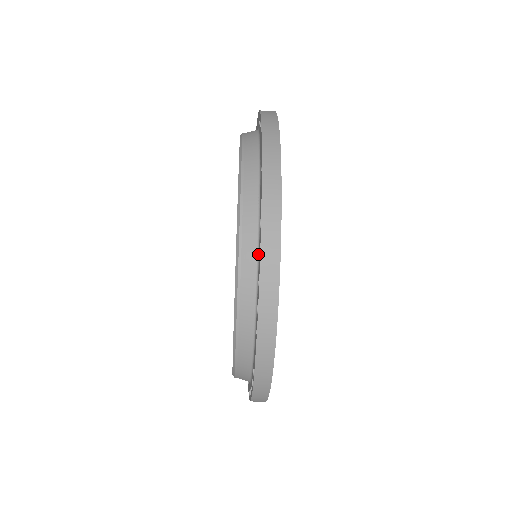
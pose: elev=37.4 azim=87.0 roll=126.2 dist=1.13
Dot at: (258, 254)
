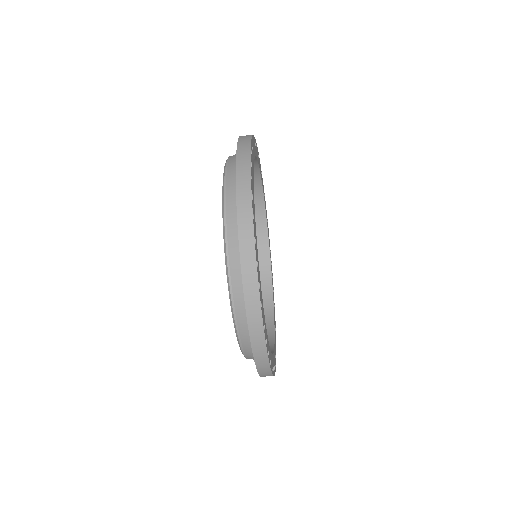
Dot at: occluded
